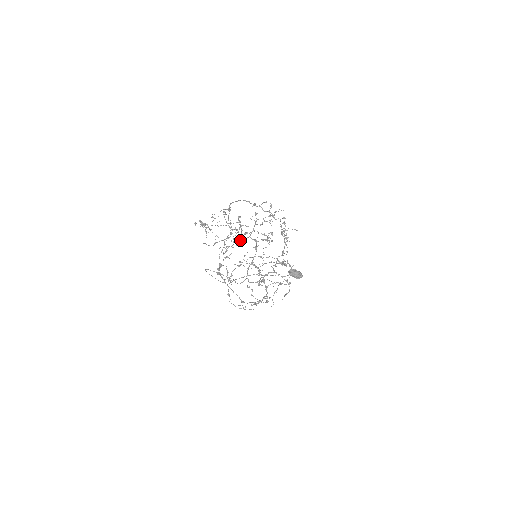
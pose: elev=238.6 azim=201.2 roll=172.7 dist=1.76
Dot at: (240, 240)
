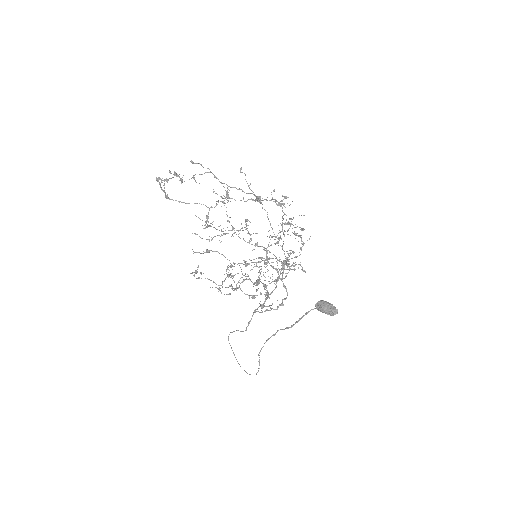
Dot at: (260, 273)
